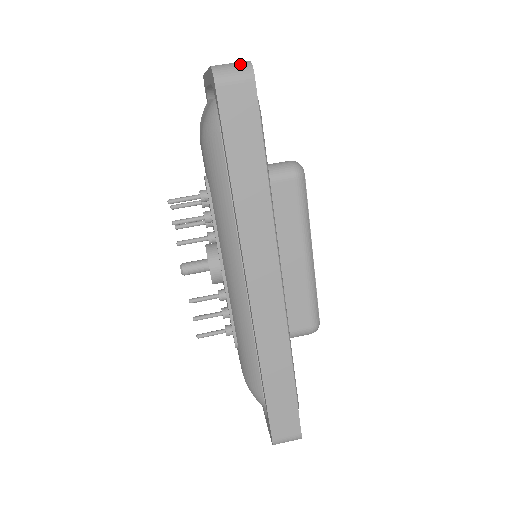
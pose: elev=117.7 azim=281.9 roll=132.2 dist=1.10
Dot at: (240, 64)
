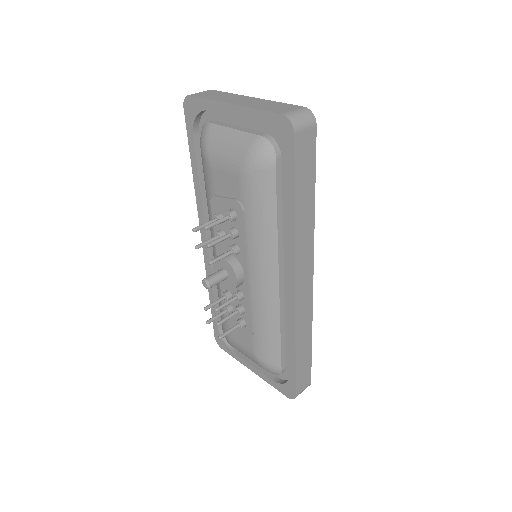
Dot at: (304, 112)
